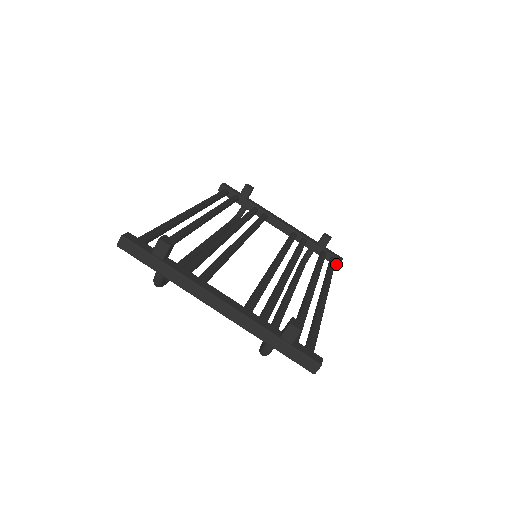
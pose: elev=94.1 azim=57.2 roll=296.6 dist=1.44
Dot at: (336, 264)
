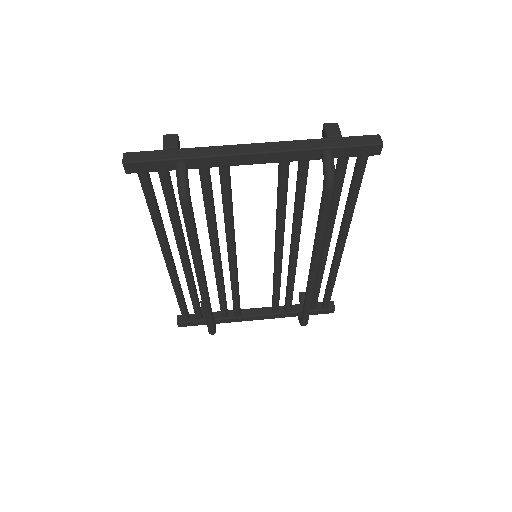
Dot at: (331, 307)
